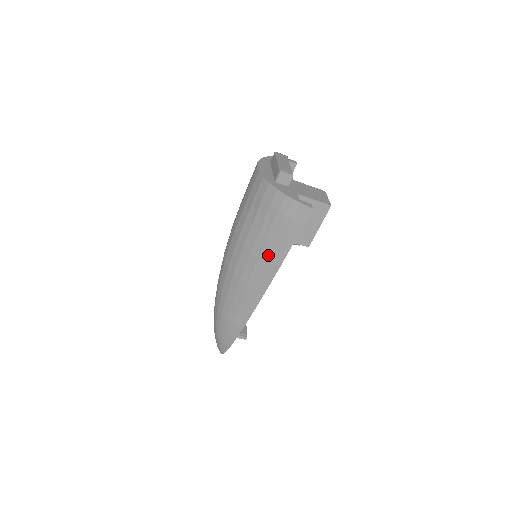
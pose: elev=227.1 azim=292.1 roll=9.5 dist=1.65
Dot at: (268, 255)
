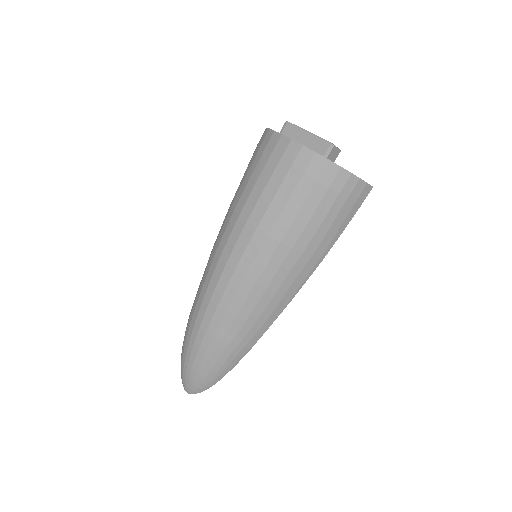
Dot at: (313, 250)
